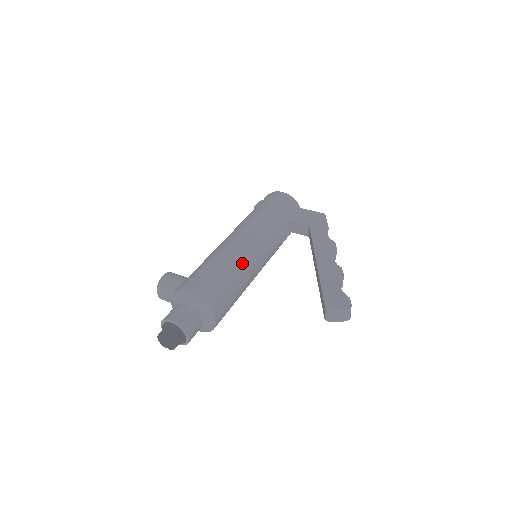
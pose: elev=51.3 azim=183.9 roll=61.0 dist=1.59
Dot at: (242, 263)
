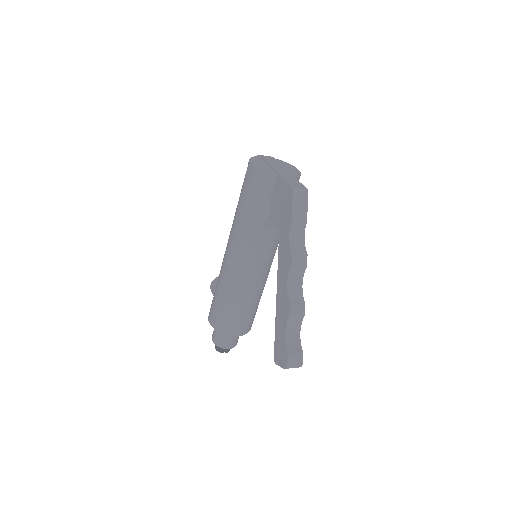
Dot at: (234, 286)
